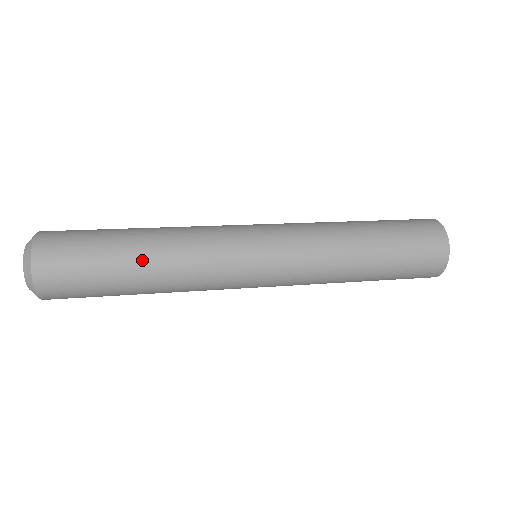
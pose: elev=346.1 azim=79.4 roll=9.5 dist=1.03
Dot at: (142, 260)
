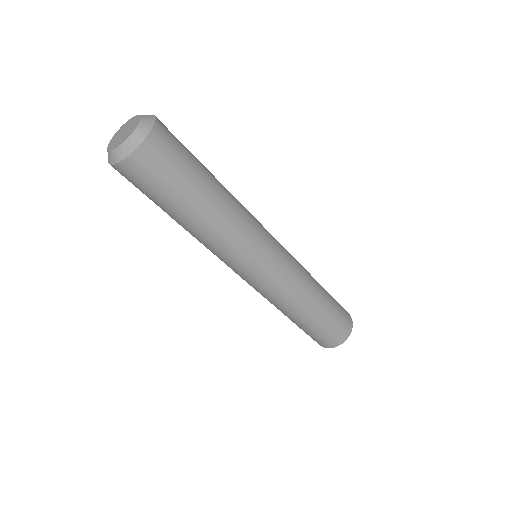
Dot at: (213, 201)
